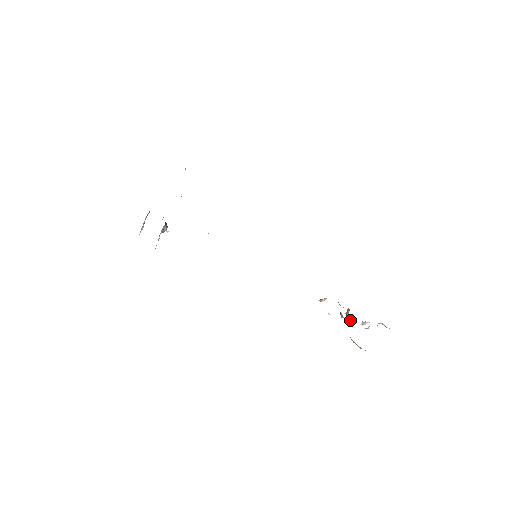
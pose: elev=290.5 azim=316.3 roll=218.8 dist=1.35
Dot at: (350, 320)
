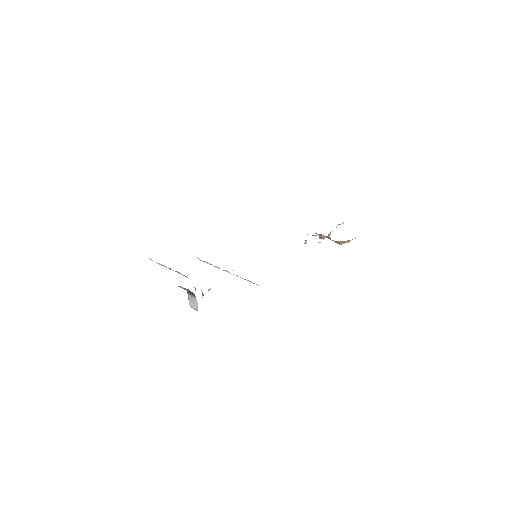
Dot at: occluded
